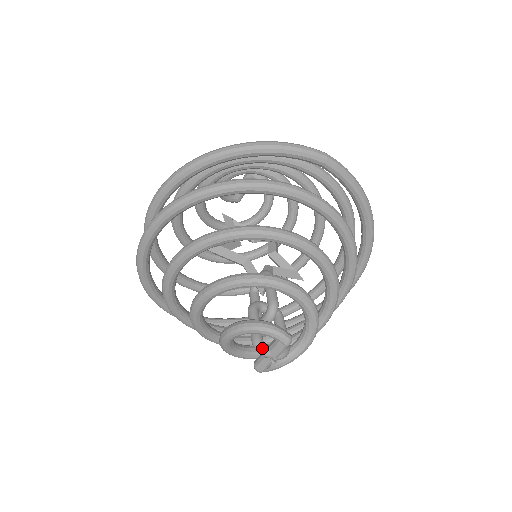
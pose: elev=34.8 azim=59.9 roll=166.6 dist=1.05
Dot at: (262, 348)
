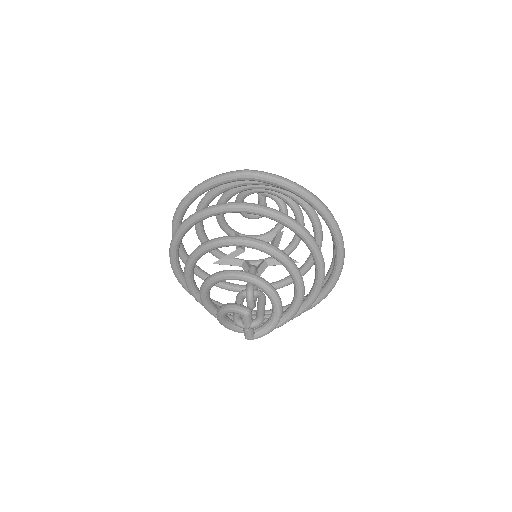
Dot at: (237, 322)
